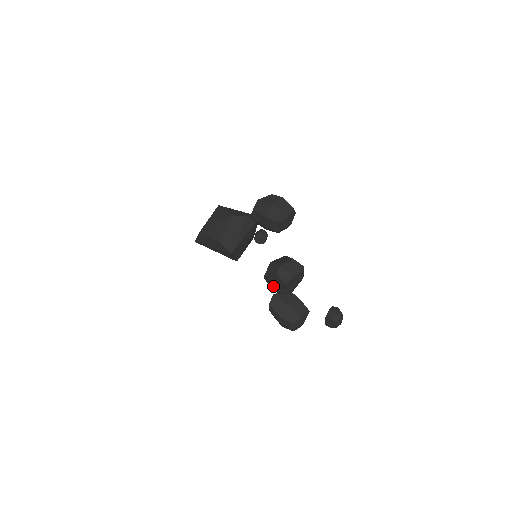
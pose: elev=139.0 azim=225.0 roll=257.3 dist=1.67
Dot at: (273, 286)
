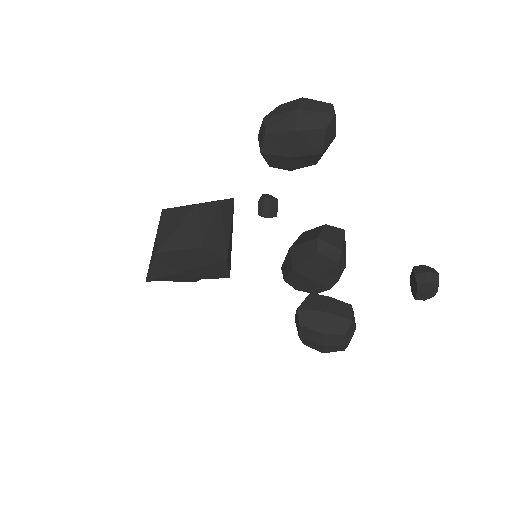
Dot at: (310, 282)
